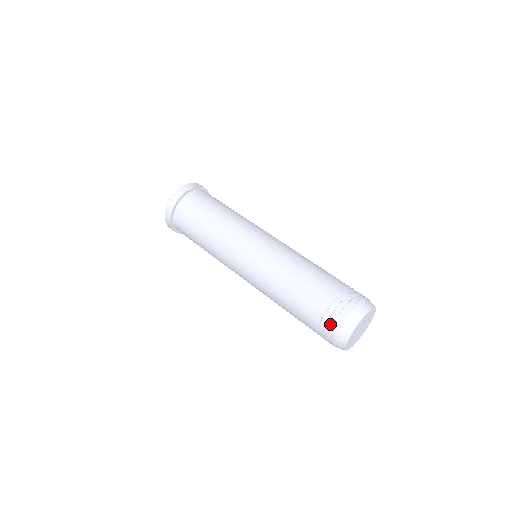
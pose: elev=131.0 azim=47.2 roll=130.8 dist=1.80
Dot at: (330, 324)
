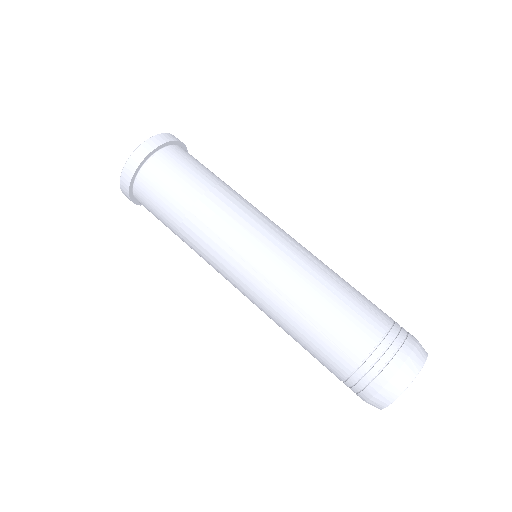
Dot at: (356, 391)
